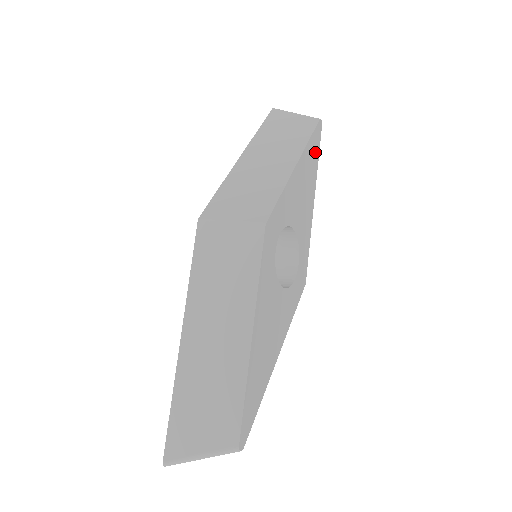
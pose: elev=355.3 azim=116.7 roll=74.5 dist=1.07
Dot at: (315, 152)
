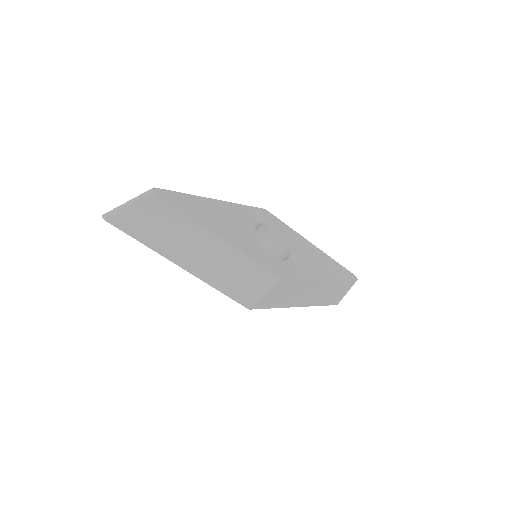
Dot at: (340, 273)
